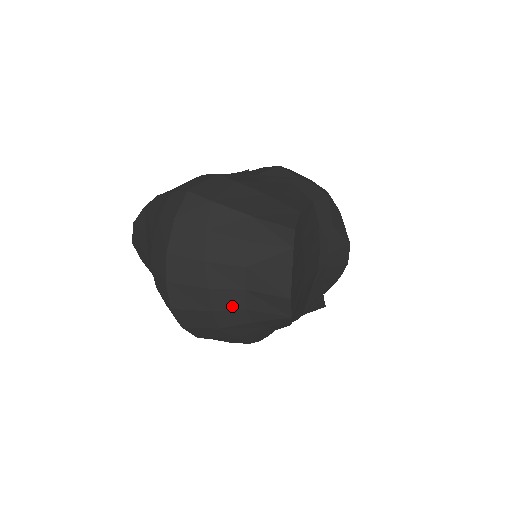
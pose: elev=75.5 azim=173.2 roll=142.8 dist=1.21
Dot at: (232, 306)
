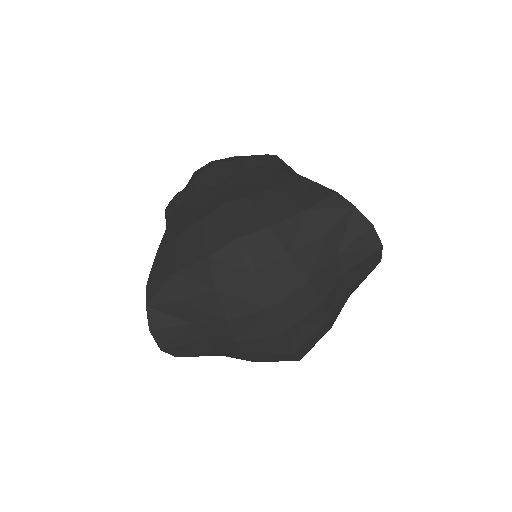
Dot at: (339, 298)
